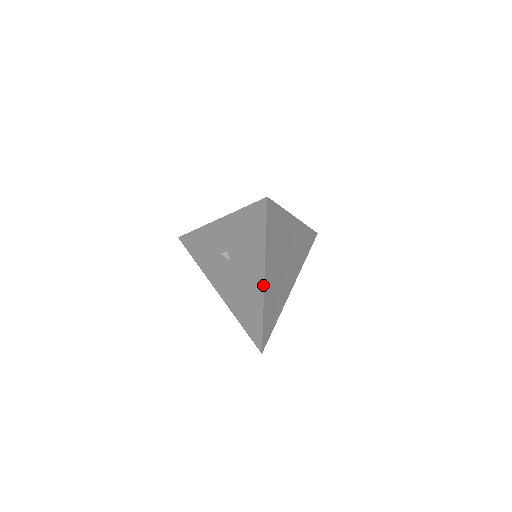
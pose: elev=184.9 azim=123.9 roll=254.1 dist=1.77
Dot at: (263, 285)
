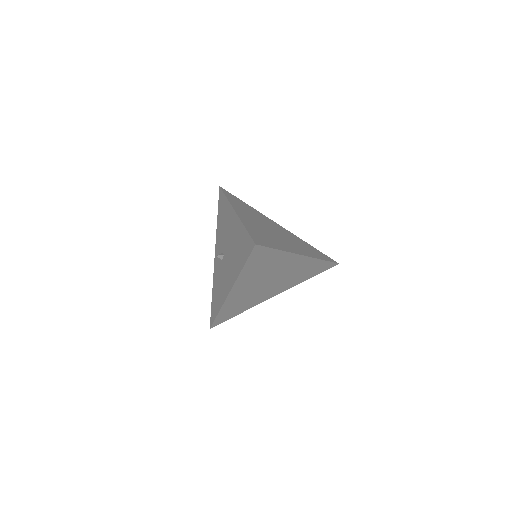
Dot at: (235, 213)
